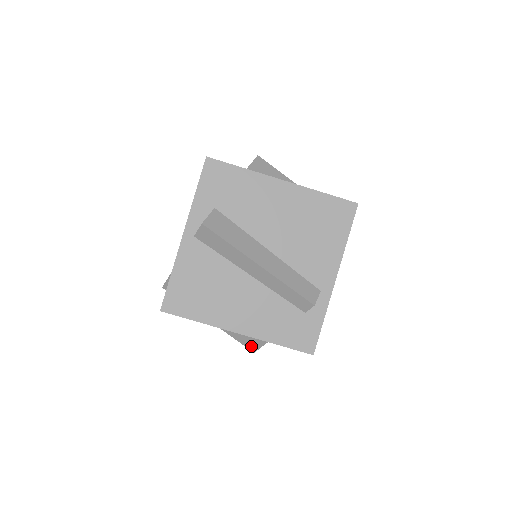
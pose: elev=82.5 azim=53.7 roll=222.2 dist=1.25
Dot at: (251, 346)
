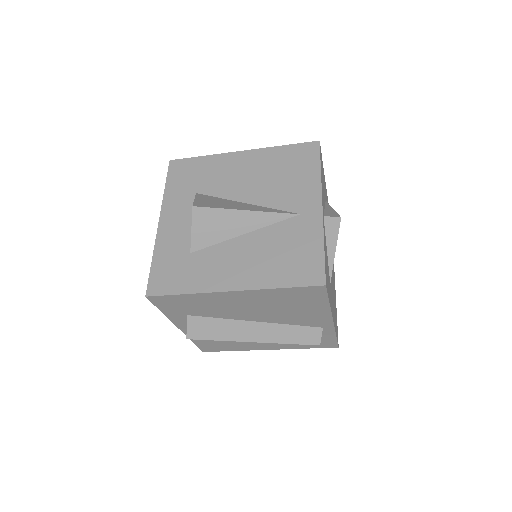
Dot at: occluded
